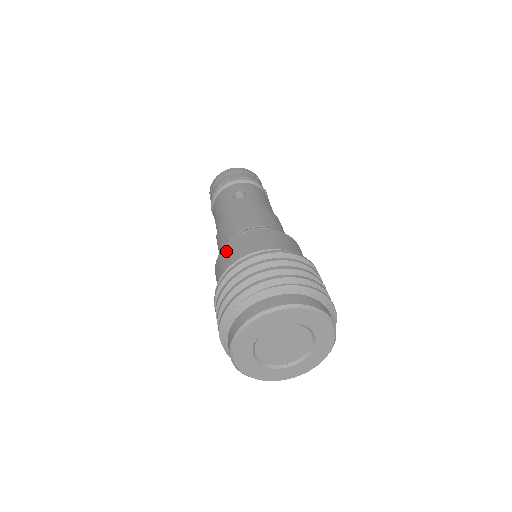
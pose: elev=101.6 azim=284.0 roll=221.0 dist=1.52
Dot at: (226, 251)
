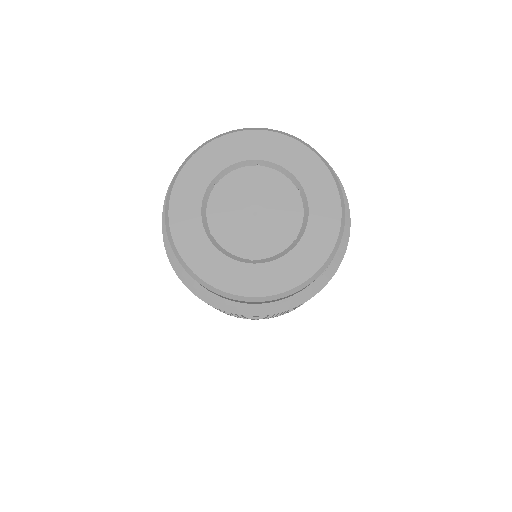
Dot at: occluded
